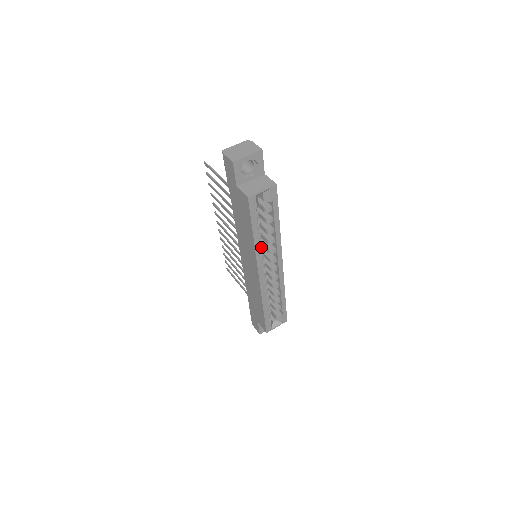
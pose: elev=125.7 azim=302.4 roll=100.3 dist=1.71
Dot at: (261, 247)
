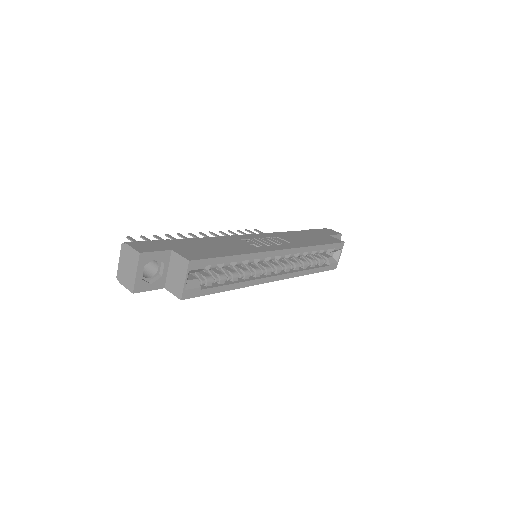
Dot at: (247, 276)
